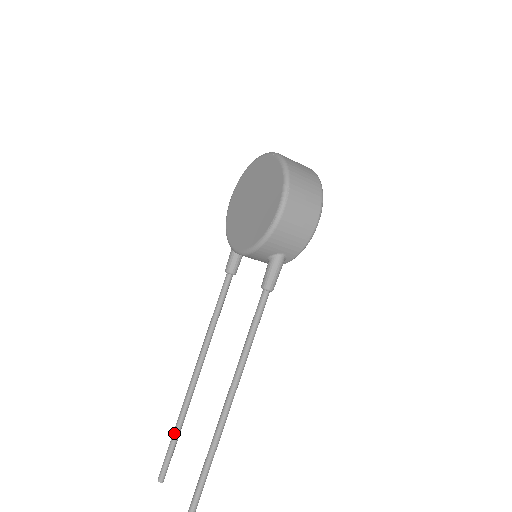
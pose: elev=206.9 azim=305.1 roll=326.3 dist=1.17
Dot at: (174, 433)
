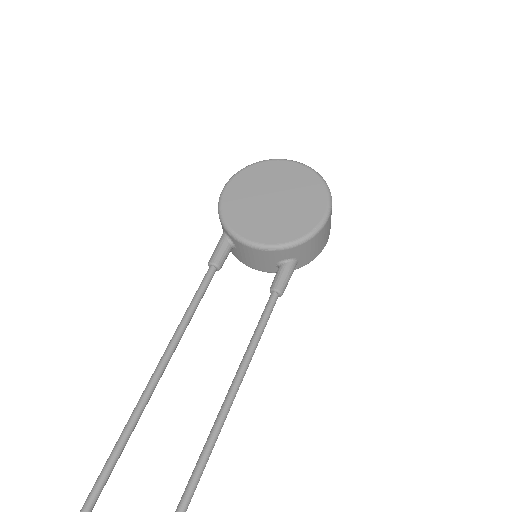
Dot at: (105, 475)
